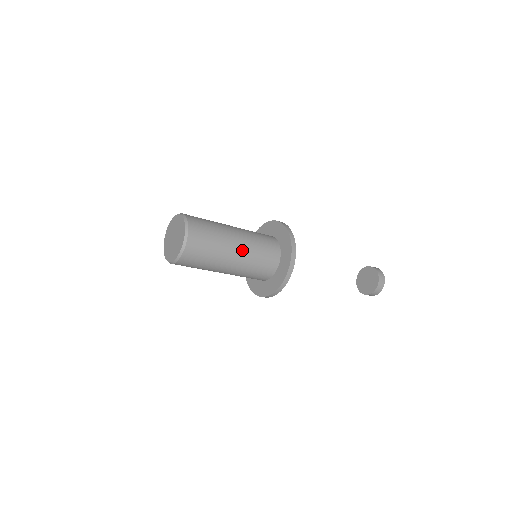
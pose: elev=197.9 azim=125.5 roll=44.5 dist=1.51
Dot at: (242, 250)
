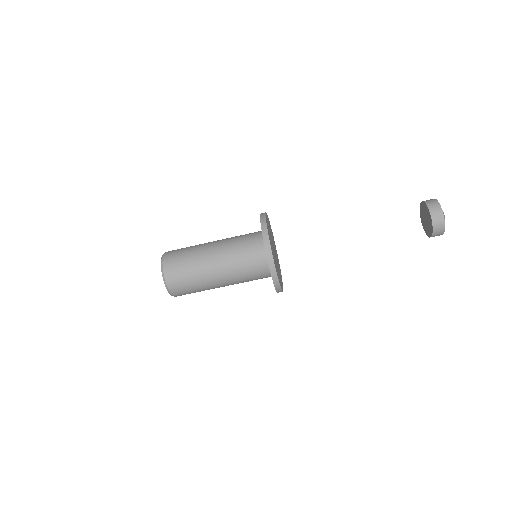
Dot at: (220, 258)
